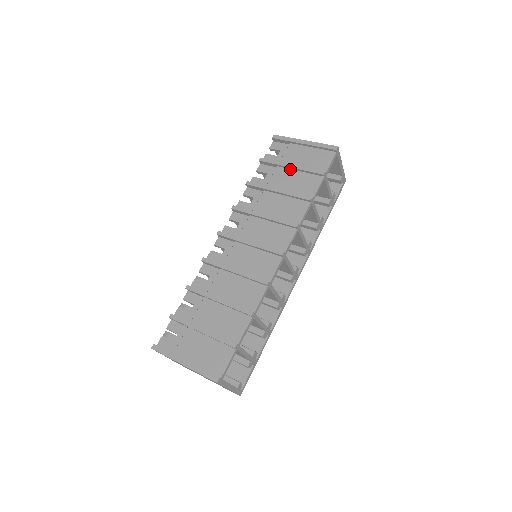
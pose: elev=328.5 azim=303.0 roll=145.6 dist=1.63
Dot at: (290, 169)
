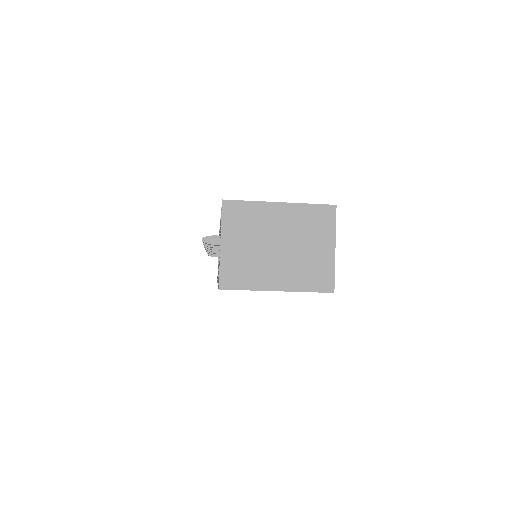
Dot at: occluded
